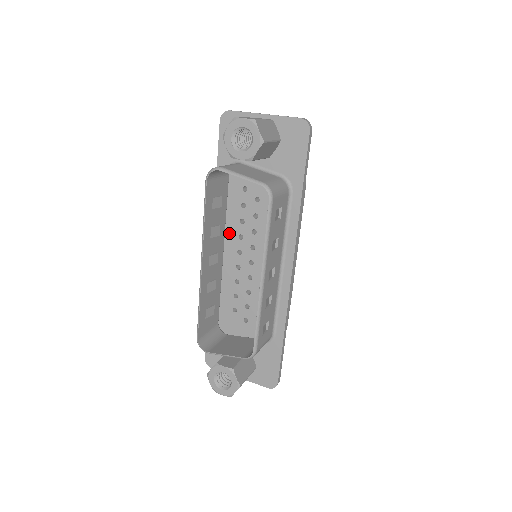
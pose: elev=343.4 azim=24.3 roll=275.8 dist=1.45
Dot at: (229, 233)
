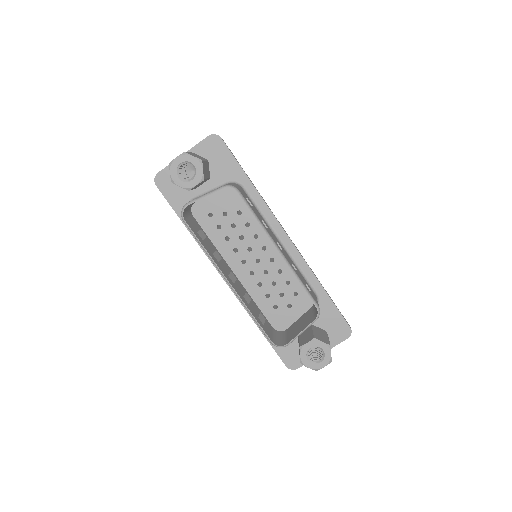
Dot at: (225, 256)
